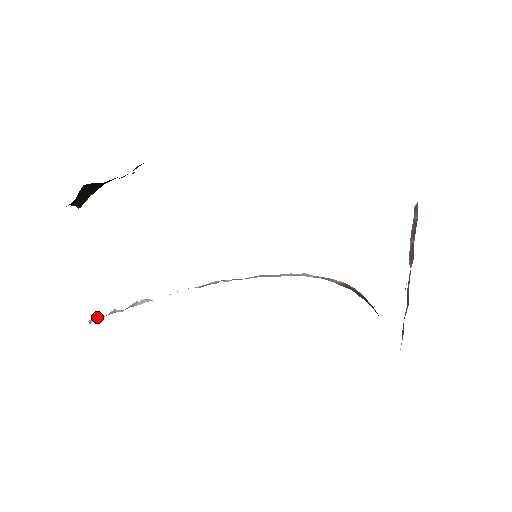
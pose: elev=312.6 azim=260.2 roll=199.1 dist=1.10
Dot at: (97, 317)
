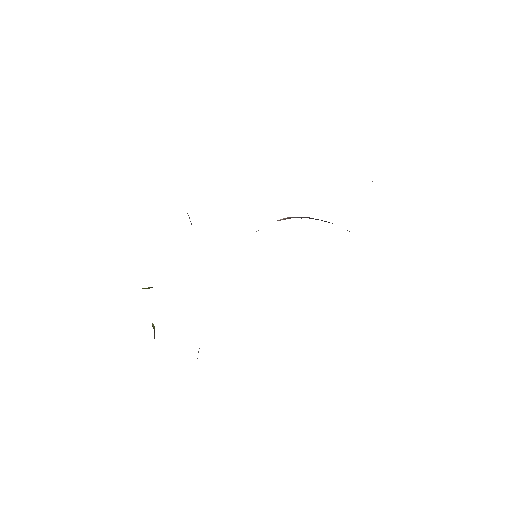
Dot at: occluded
